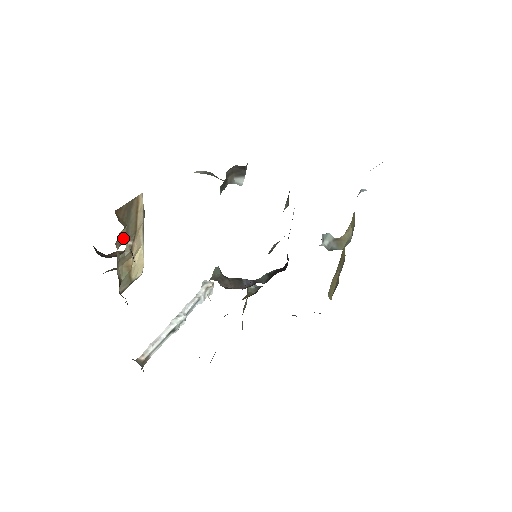
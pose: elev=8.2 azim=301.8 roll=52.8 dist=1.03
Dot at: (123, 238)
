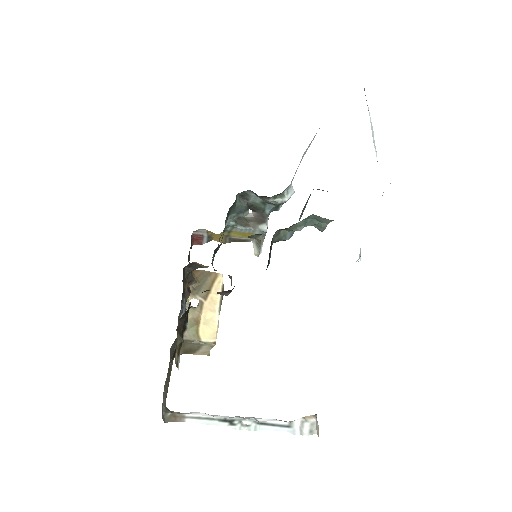
Dot at: (195, 291)
